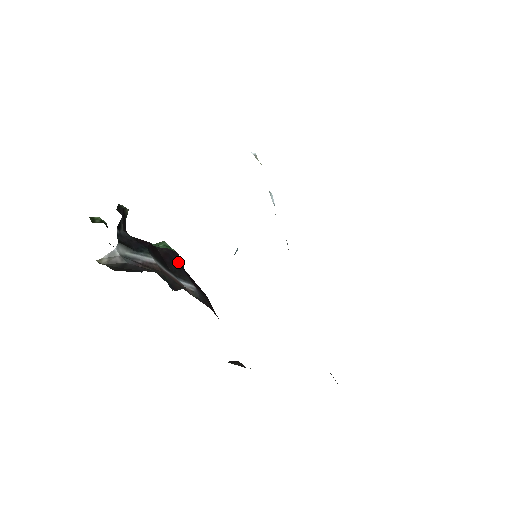
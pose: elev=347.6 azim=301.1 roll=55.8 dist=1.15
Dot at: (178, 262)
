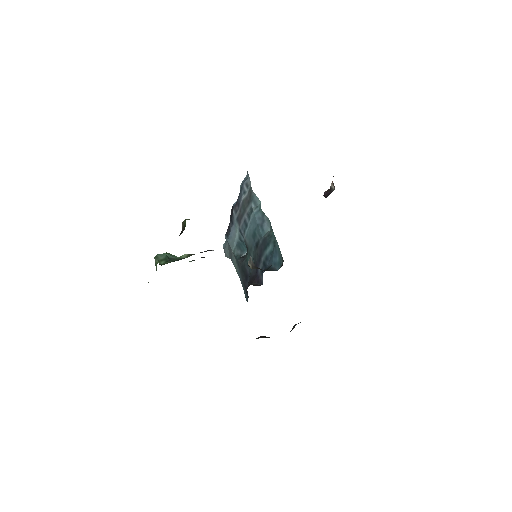
Dot at: occluded
